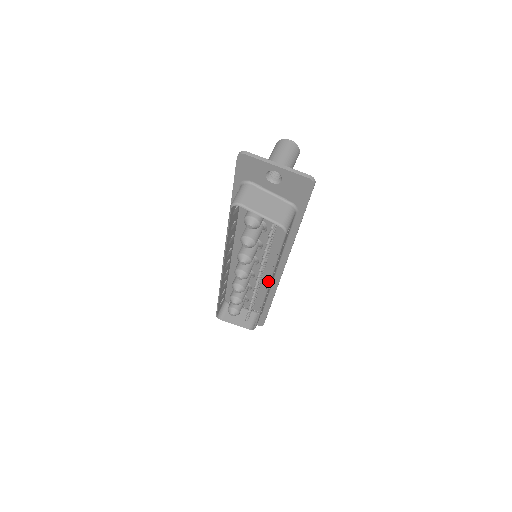
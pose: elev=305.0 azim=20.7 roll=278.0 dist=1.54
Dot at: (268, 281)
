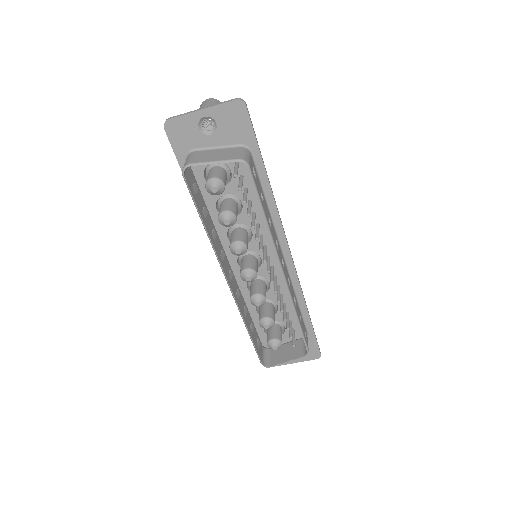
Dot at: occluded
